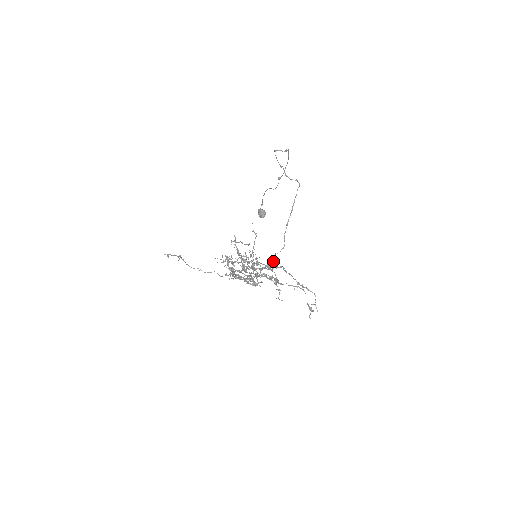
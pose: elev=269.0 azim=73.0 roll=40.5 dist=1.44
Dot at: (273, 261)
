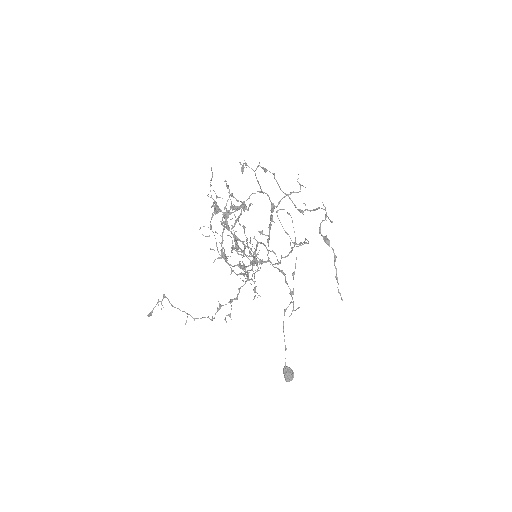
Dot at: occluded
